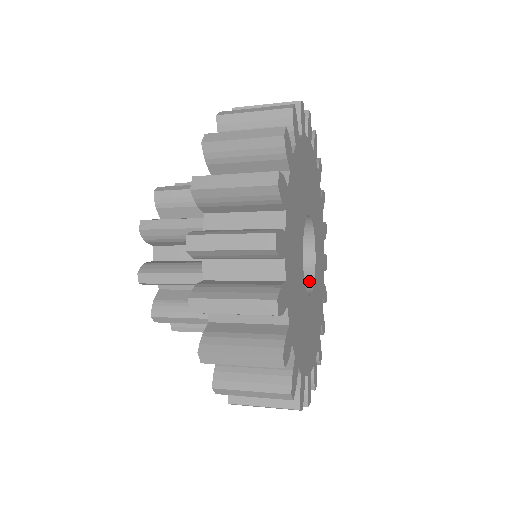
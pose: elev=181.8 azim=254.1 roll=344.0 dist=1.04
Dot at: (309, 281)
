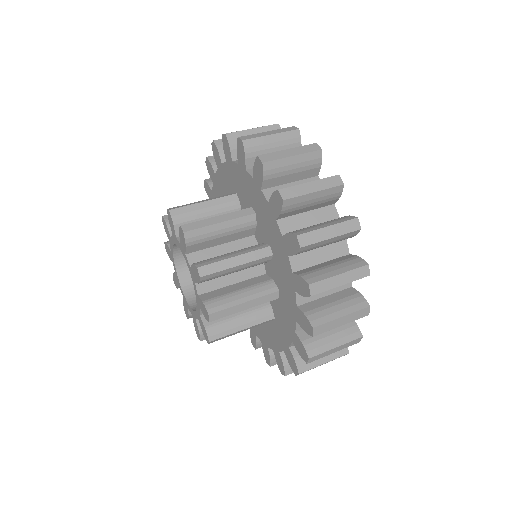
Dot at: occluded
